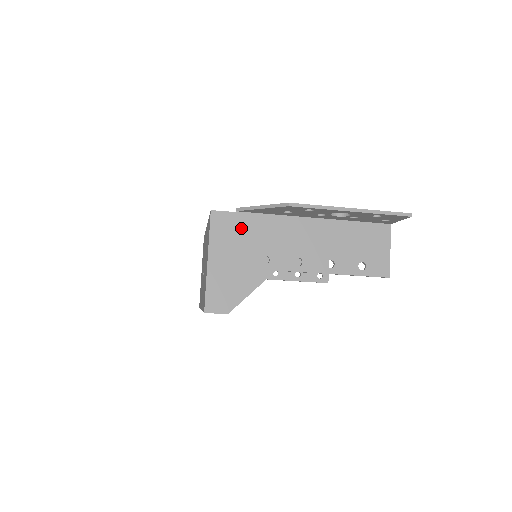
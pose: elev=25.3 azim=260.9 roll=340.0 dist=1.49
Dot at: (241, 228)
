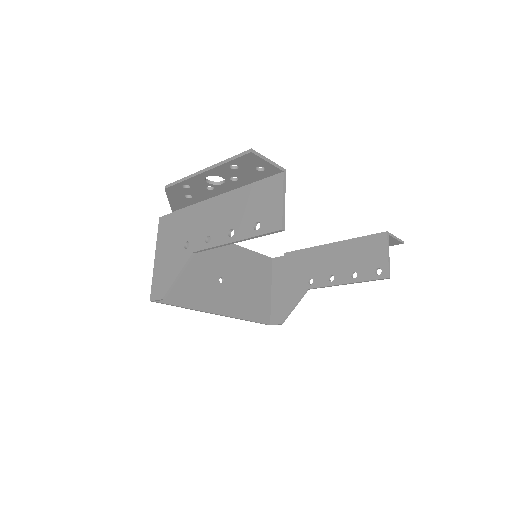
Dot at: (174, 224)
